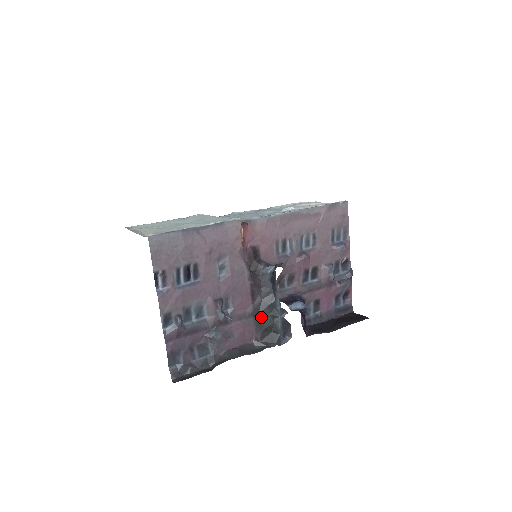
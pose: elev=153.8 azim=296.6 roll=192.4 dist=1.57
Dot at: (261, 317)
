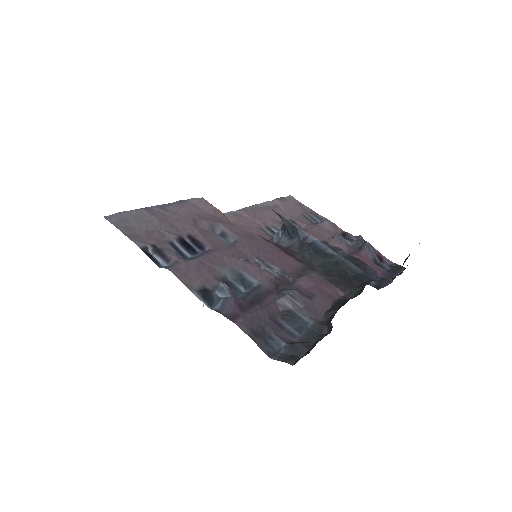
Dot at: (321, 267)
